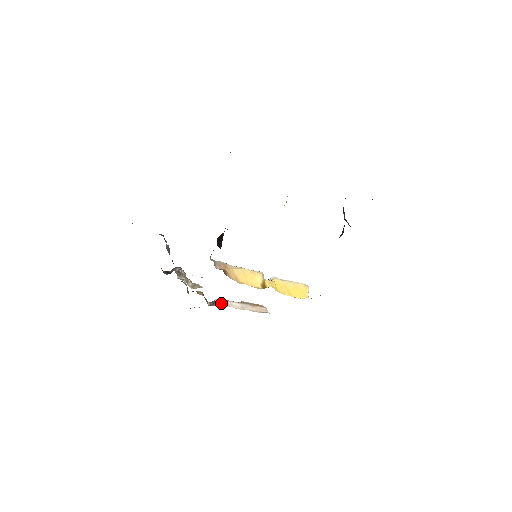
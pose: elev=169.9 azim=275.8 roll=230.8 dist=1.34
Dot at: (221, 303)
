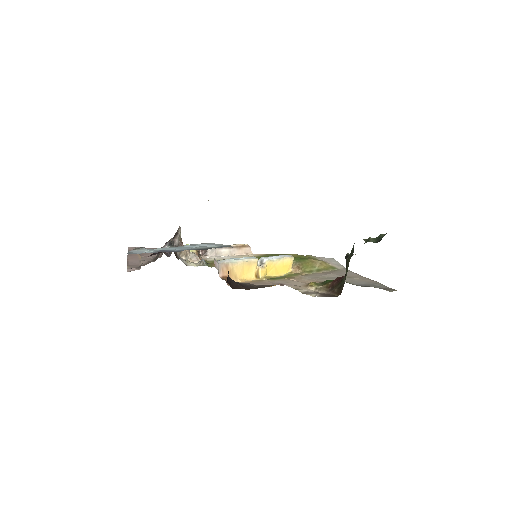
Dot at: (212, 253)
